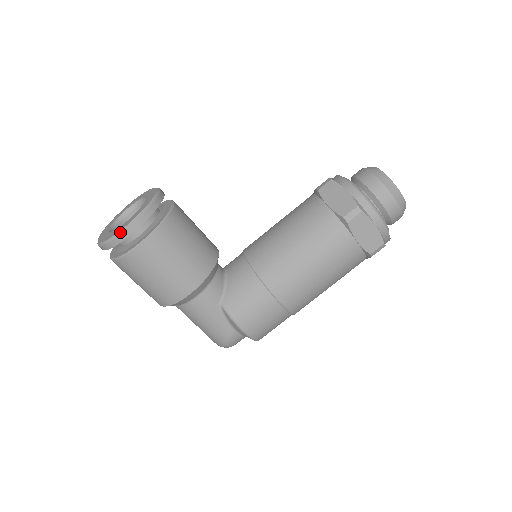
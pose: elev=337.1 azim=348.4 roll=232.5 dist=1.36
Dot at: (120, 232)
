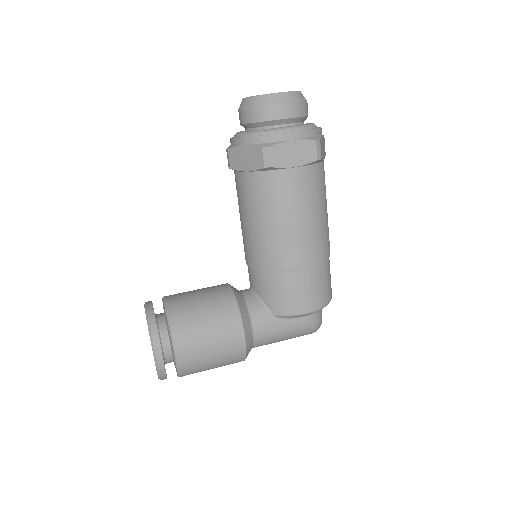
Dot at: (156, 364)
